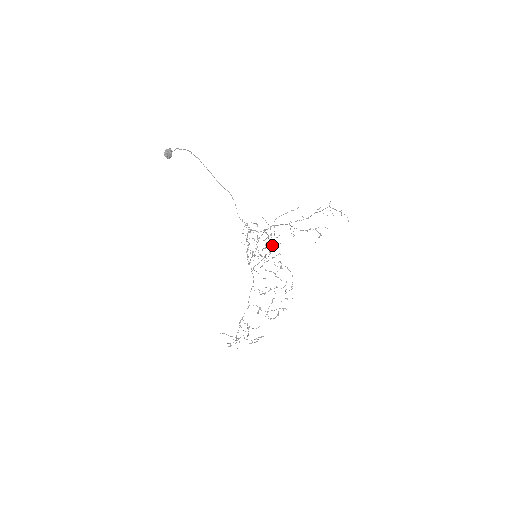
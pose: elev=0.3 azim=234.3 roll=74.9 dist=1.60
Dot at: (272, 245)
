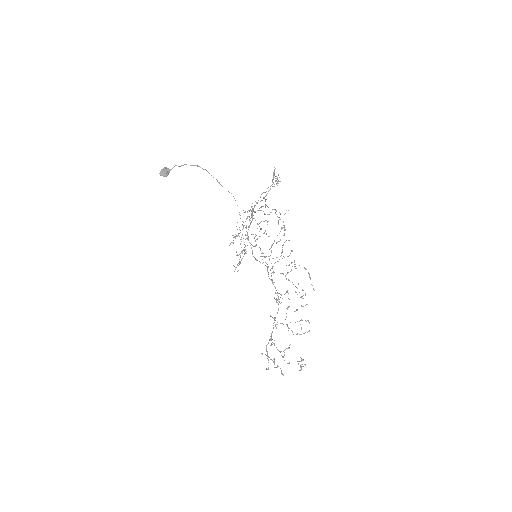
Dot at: occluded
